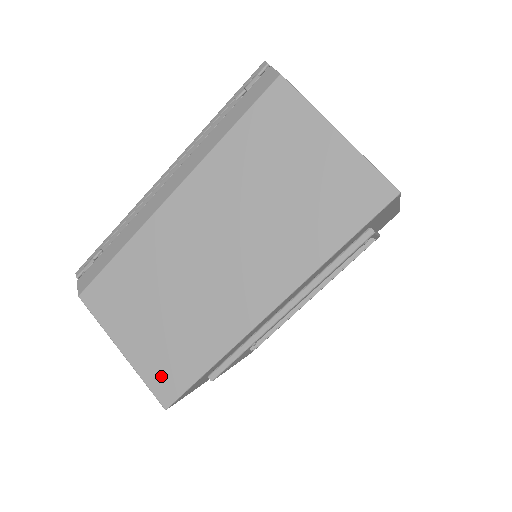
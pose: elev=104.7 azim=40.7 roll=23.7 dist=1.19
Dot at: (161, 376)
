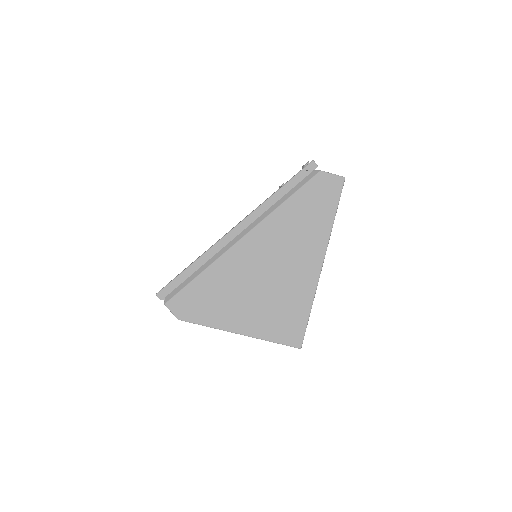
Dot at: occluded
